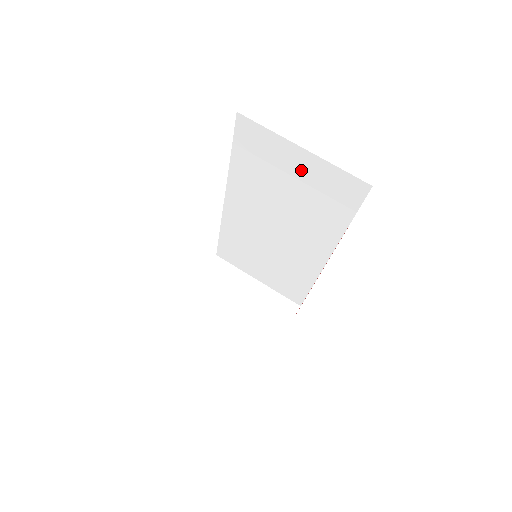
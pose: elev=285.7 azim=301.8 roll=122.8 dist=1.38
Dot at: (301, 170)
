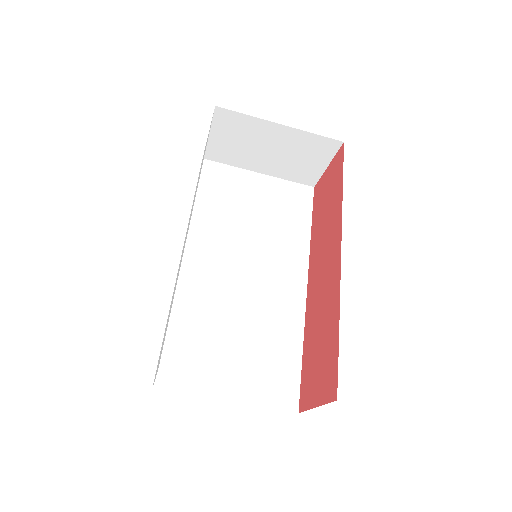
Dot at: occluded
